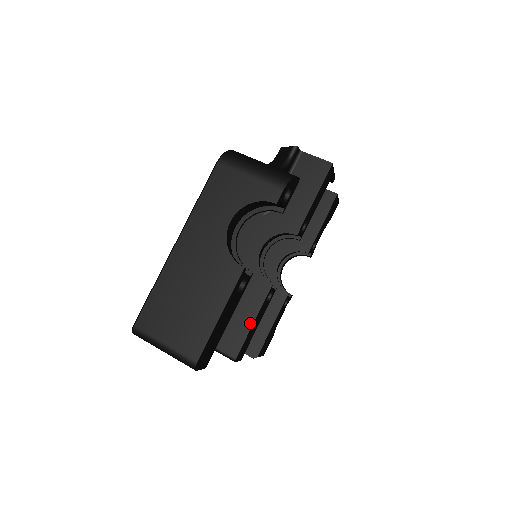
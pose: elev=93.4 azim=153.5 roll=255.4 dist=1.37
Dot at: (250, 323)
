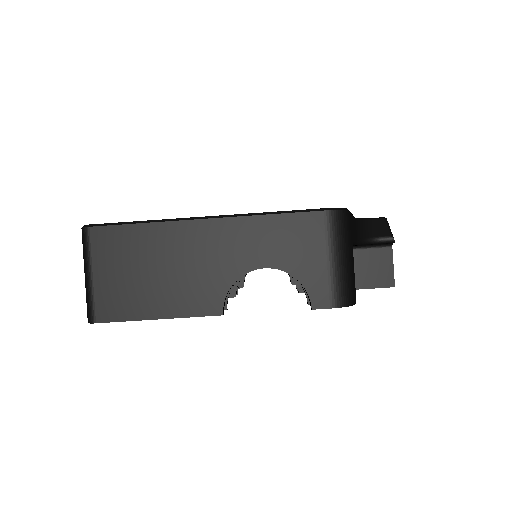
Dot at: occluded
